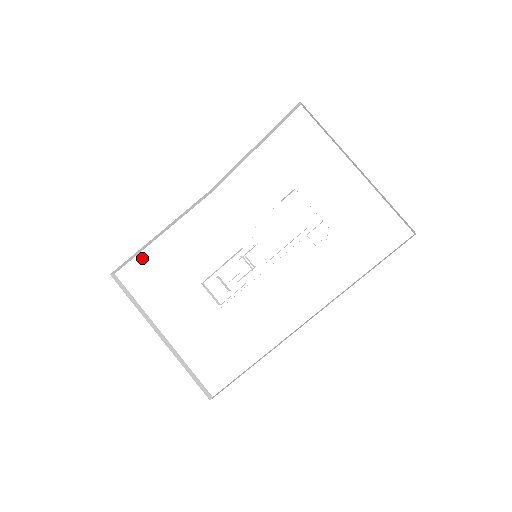
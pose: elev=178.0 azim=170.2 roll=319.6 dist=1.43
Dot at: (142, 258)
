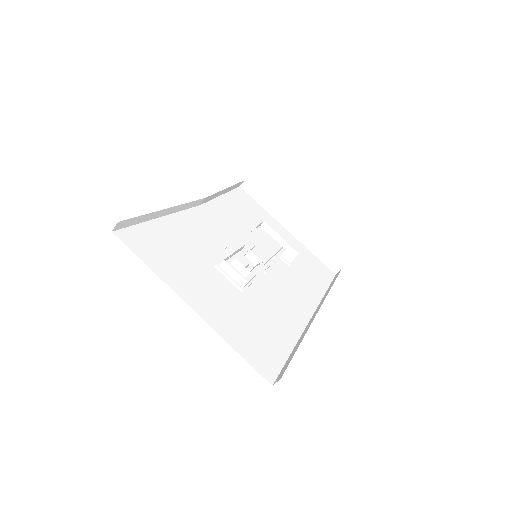
Dot at: (145, 228)
